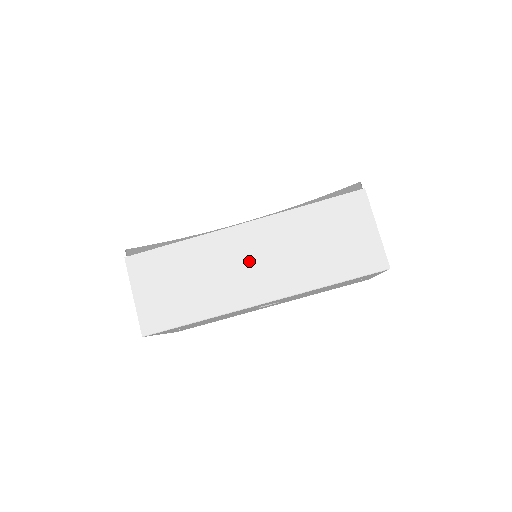
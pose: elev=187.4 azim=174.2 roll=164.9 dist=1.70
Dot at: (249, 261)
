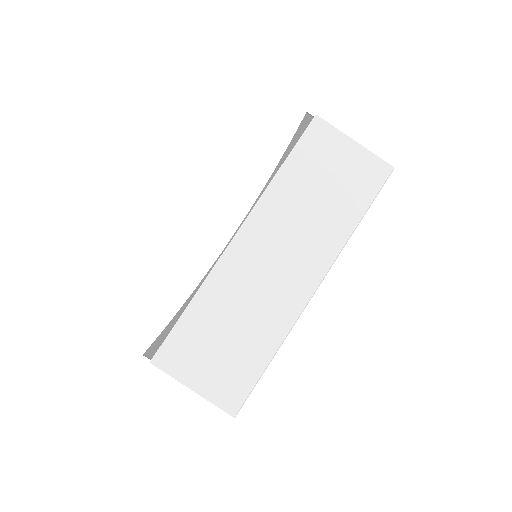
Dot at: (271, 263)
